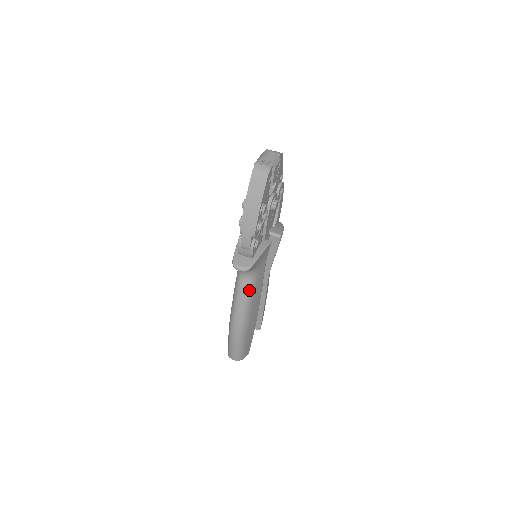
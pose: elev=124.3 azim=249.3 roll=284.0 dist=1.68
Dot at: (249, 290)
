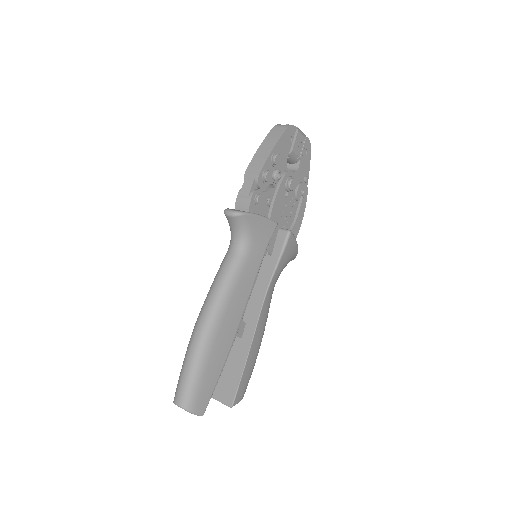
Dot at: (233, 269)
